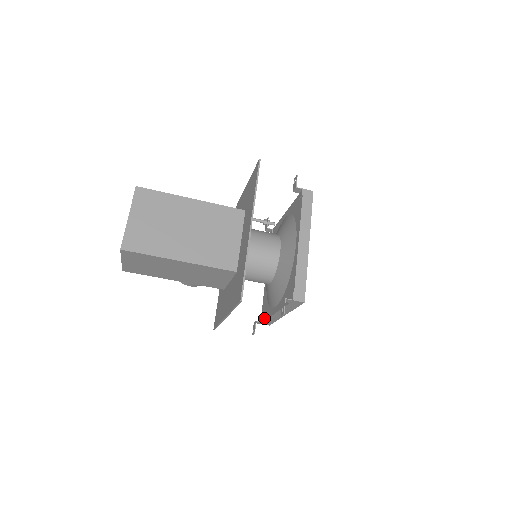
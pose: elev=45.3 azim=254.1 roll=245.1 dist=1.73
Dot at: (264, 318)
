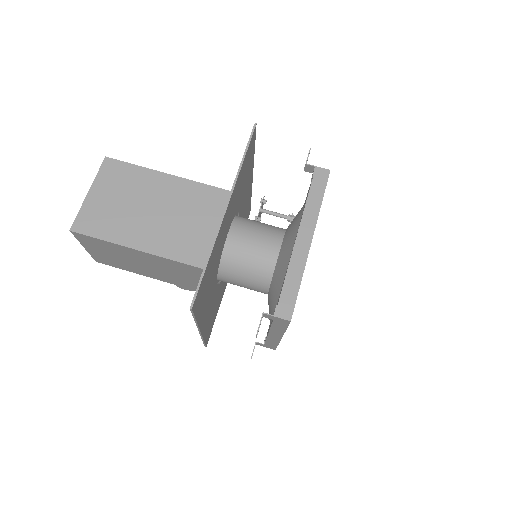
Dot at: occluded
